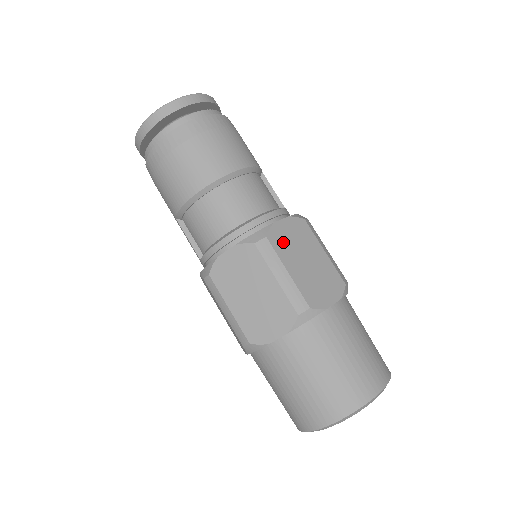
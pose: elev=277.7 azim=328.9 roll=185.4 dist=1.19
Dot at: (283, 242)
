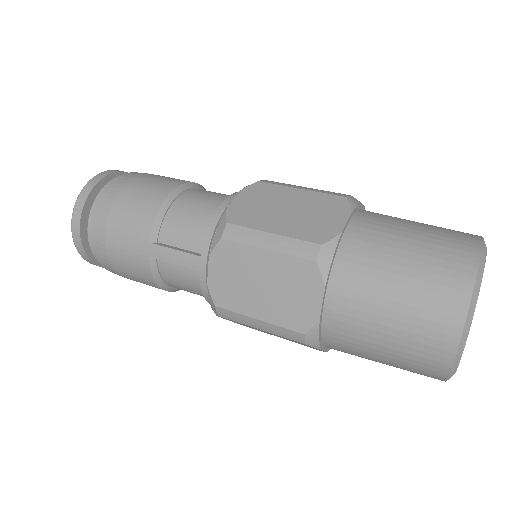
Dot at: occluded
